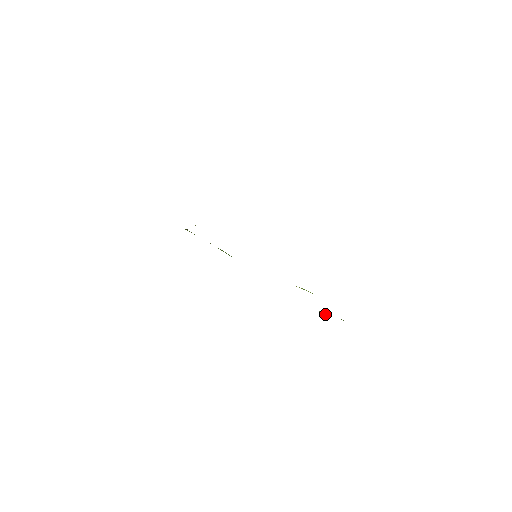
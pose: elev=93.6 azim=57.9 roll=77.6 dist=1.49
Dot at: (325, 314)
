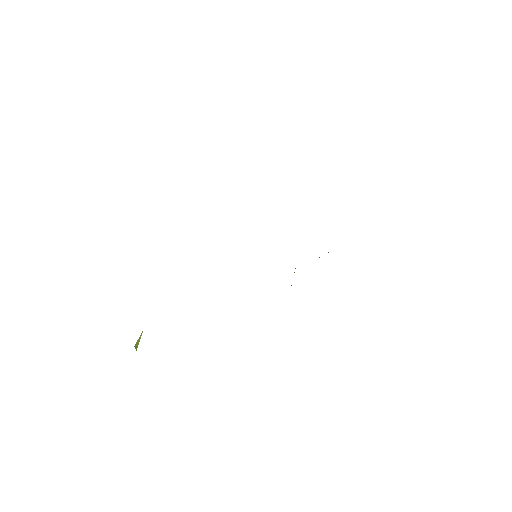
Dot at: occluded
